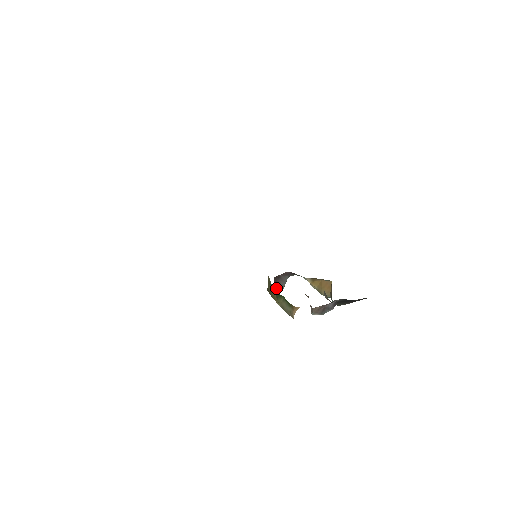
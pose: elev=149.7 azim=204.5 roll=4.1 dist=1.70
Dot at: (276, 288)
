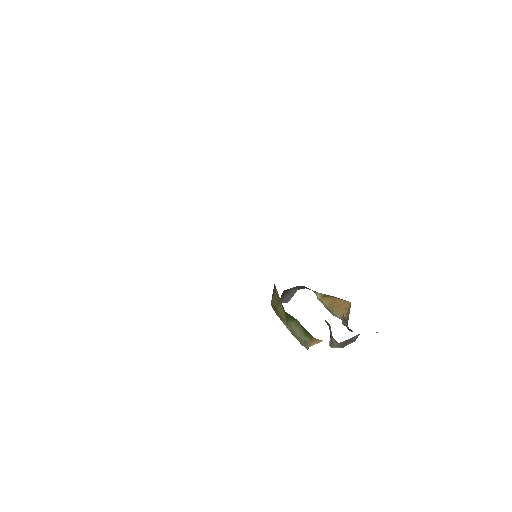
Dot at: occluded
